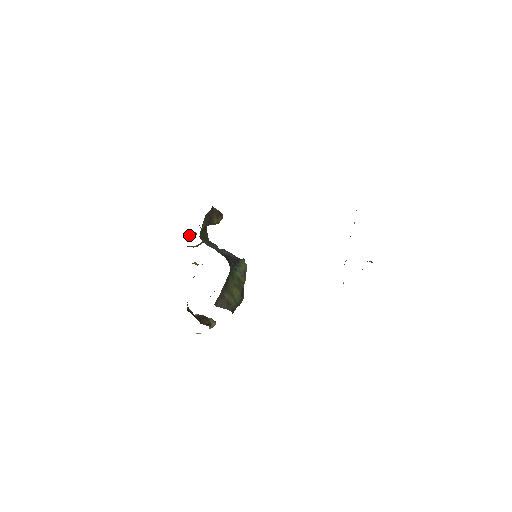
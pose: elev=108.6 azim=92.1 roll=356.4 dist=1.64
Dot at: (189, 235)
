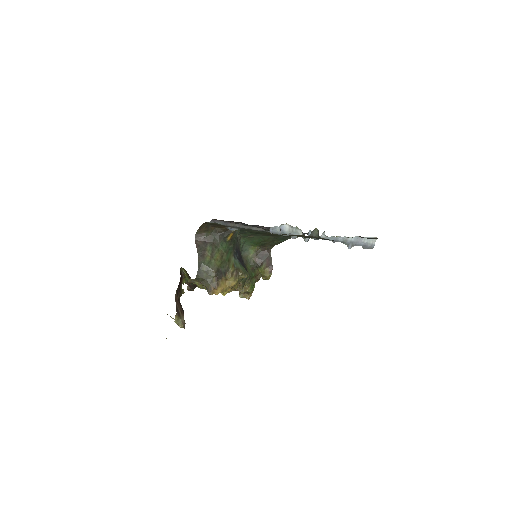
Dot at: occluded
